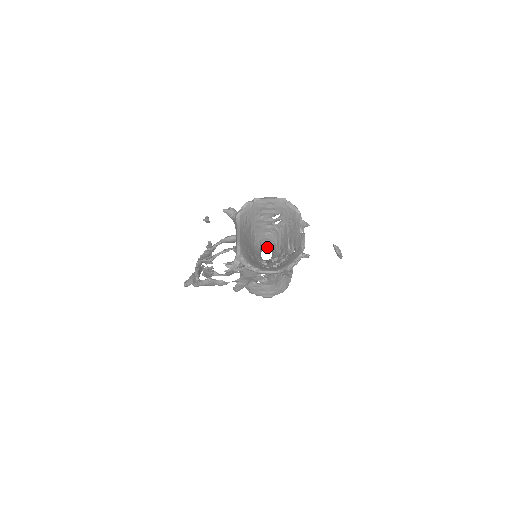
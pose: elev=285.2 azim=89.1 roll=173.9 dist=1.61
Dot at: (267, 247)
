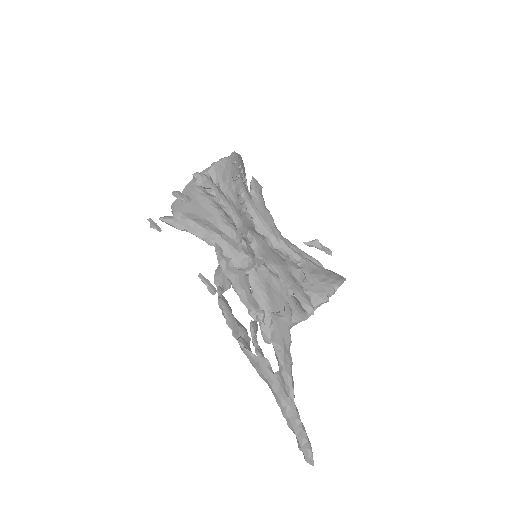
Dot at: occluded
